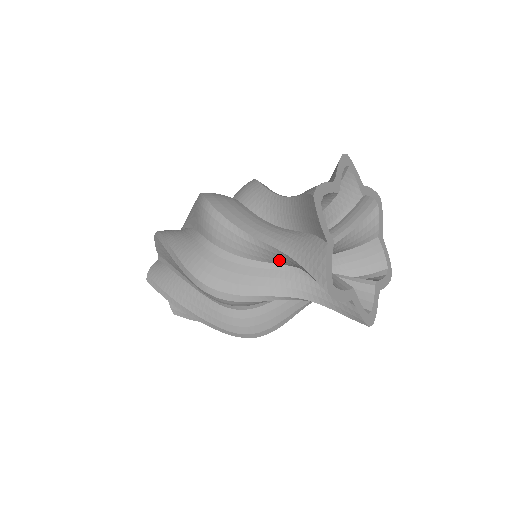
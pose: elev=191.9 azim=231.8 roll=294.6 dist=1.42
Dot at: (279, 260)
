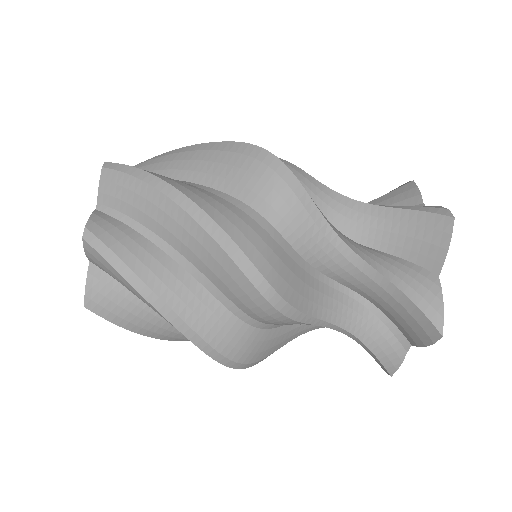
Dot at: (347, 276)
